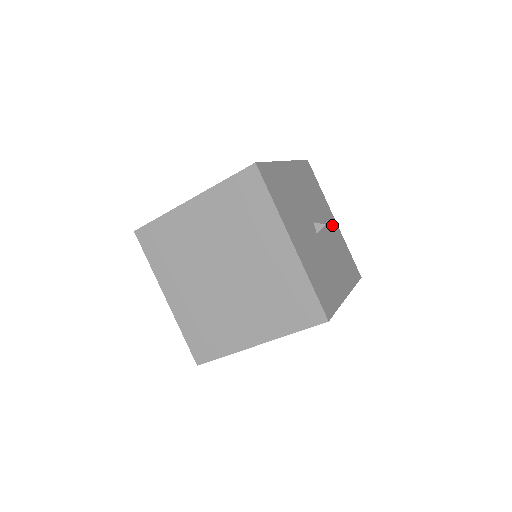
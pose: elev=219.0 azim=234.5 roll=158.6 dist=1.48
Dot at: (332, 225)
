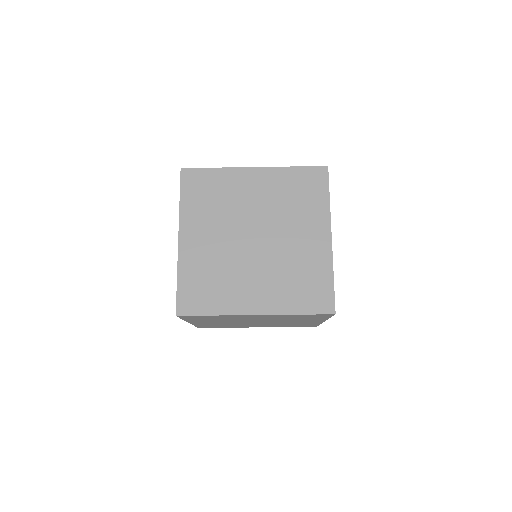
Dot at: occluded
